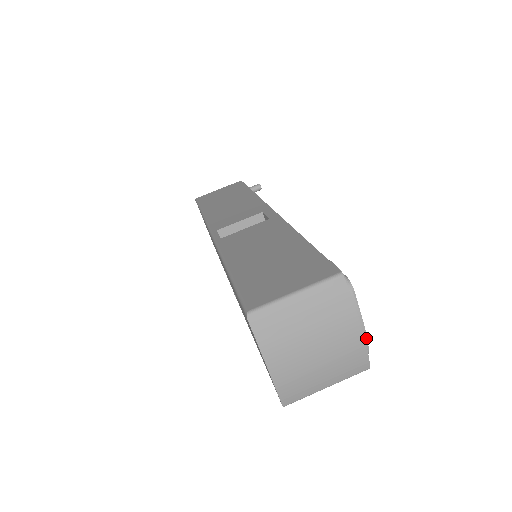
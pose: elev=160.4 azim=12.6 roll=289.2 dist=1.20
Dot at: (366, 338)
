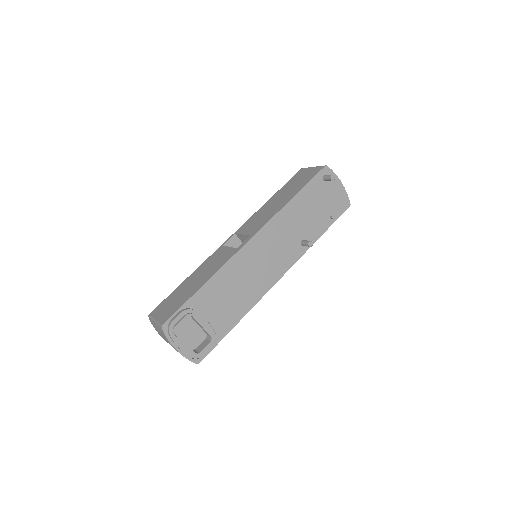
Dot at: (185, 353)
